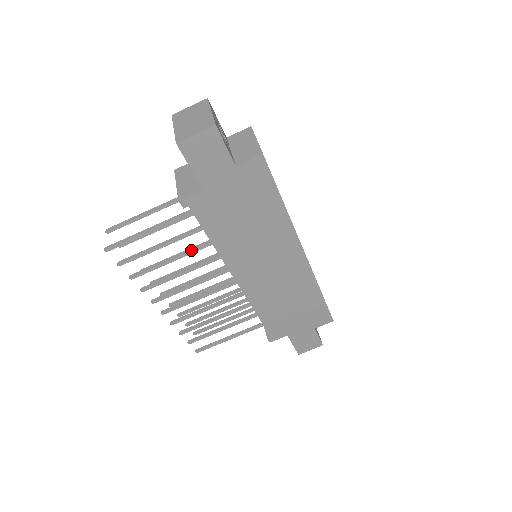
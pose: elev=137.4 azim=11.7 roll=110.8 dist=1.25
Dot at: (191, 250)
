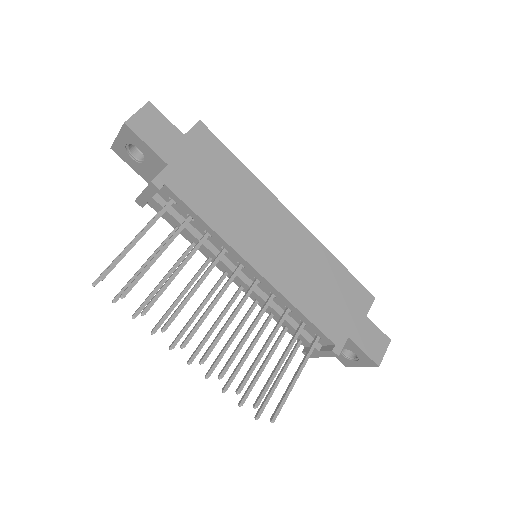
Dot at: (190, 252)
